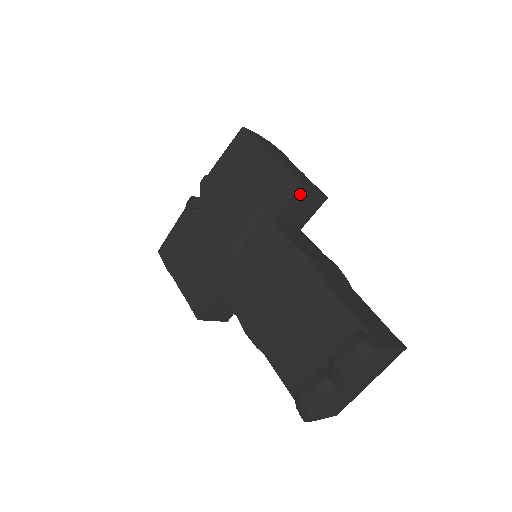
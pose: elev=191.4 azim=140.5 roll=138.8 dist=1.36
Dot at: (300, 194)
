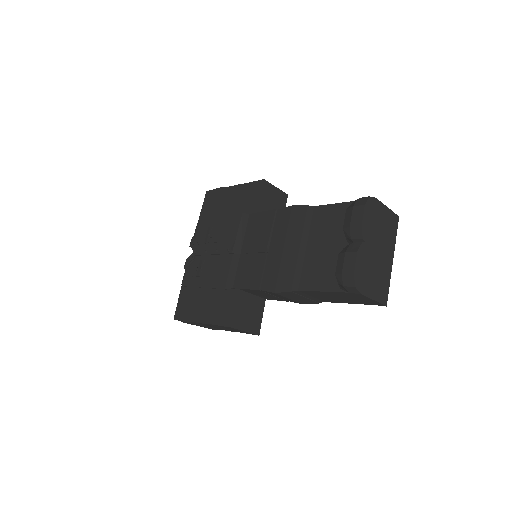
Dot at: (266, 189)
